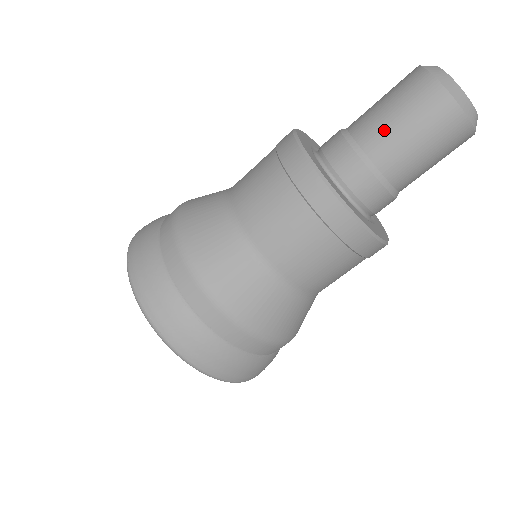
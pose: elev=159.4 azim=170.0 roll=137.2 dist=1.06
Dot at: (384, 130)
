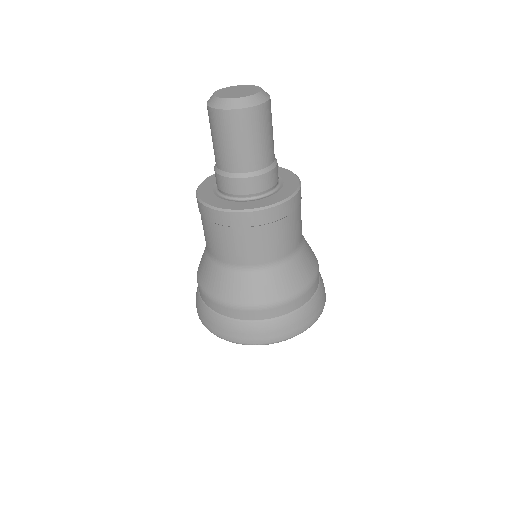
Dot at: occluded
